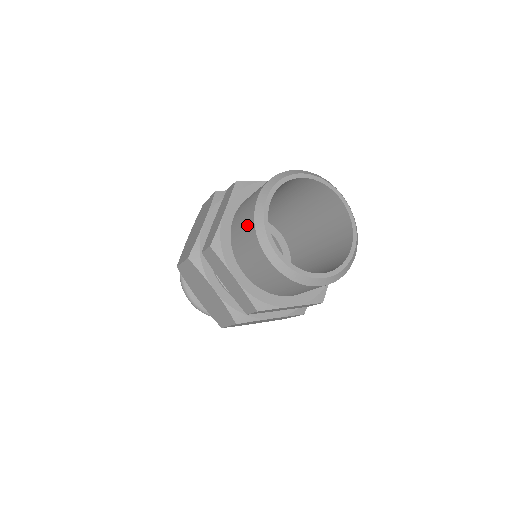
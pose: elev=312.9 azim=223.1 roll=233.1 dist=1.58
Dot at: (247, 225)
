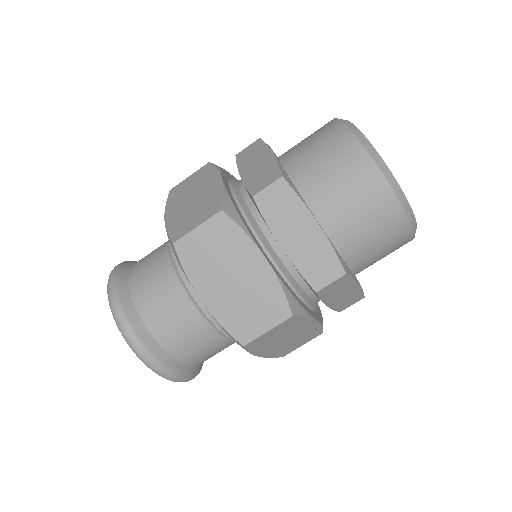
Dot at: (338, 148)
